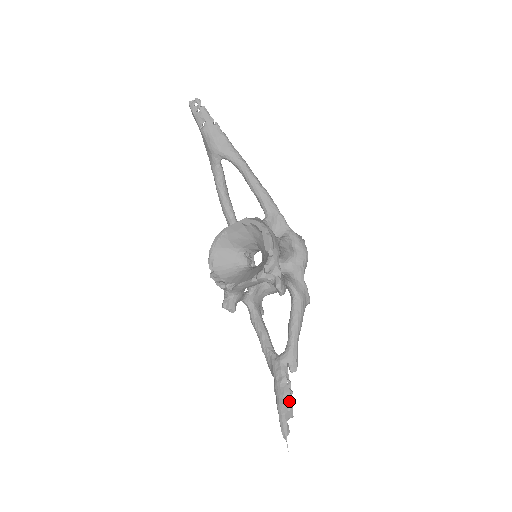
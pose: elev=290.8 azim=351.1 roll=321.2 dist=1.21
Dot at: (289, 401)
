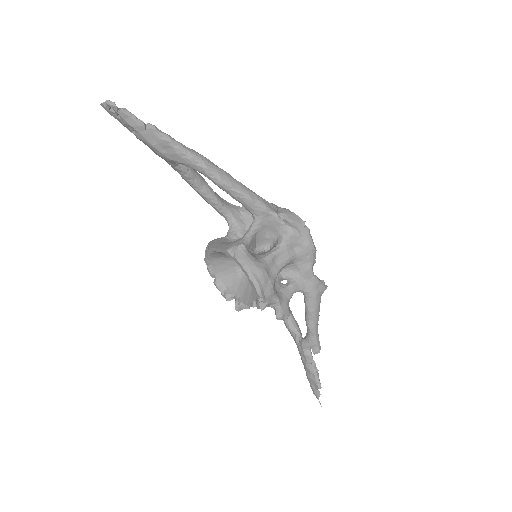
Dot at: (315, 378)
